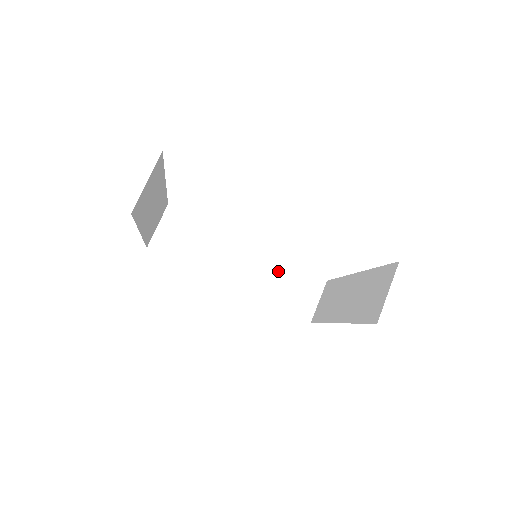
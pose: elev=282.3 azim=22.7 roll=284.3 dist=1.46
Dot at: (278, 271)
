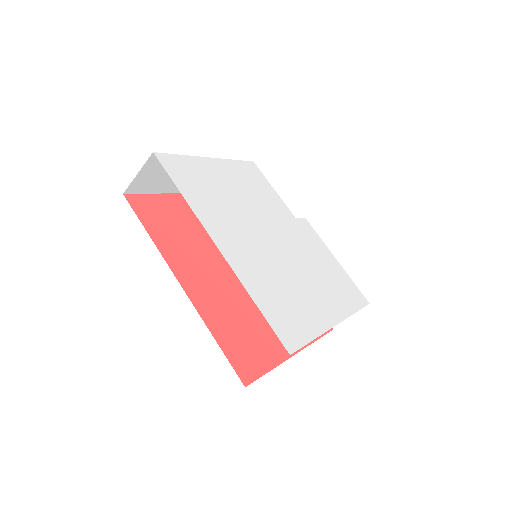
Dot at: occluded
